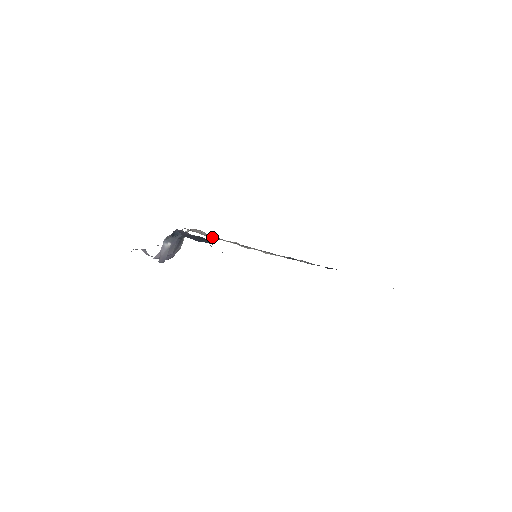
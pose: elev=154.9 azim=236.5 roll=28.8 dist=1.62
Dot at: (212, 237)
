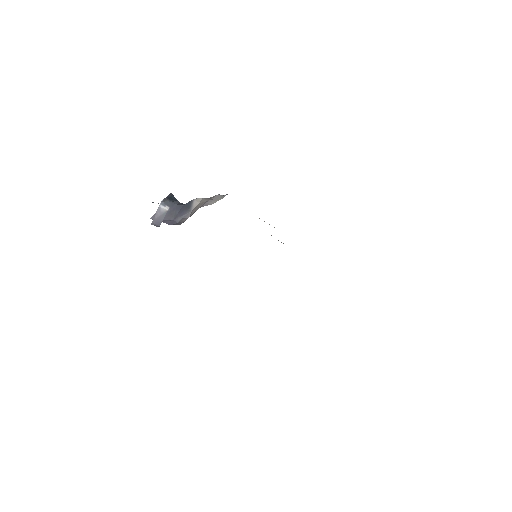
Dot at: occluded
